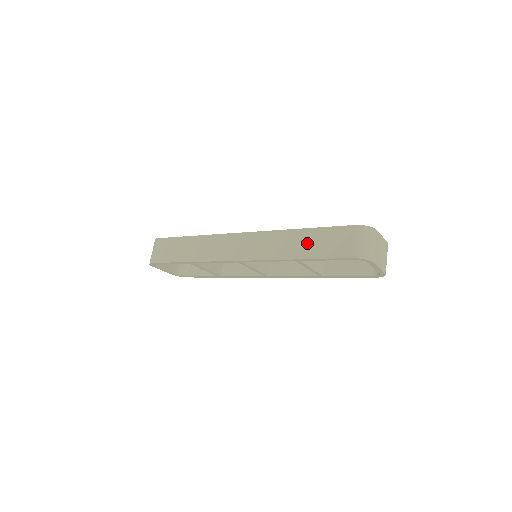
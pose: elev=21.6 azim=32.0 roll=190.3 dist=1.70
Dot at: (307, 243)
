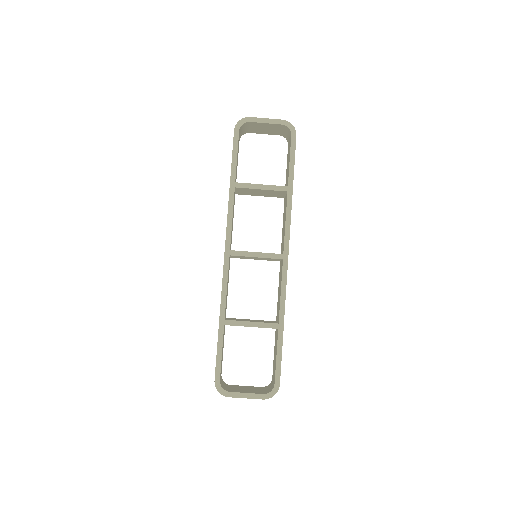
Dot at: occluded
